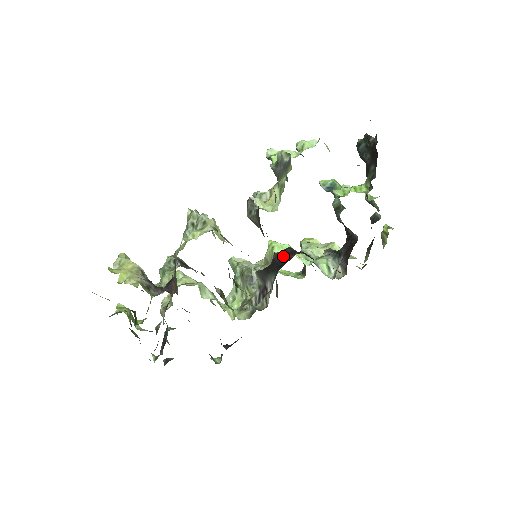
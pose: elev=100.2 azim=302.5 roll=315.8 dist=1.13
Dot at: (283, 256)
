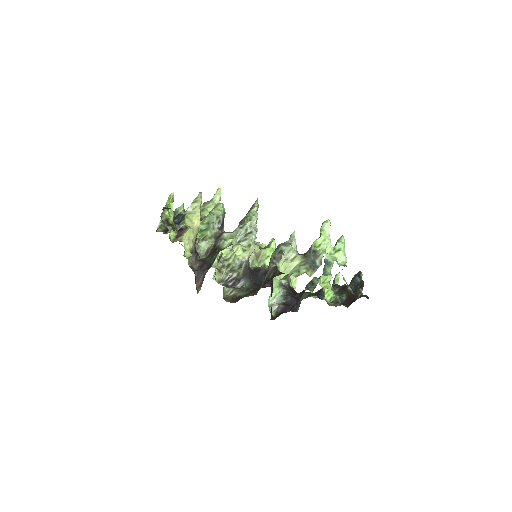
Dot at: occluded
